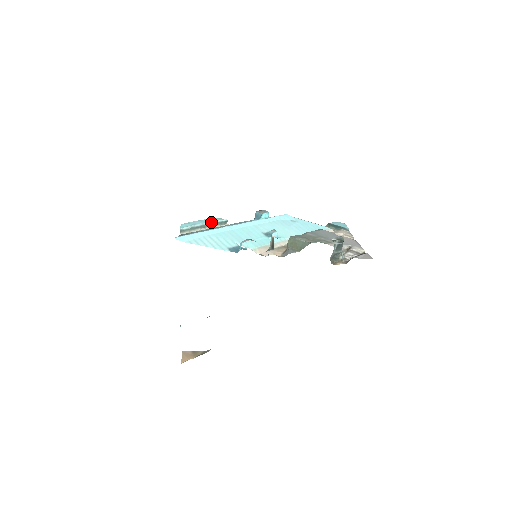
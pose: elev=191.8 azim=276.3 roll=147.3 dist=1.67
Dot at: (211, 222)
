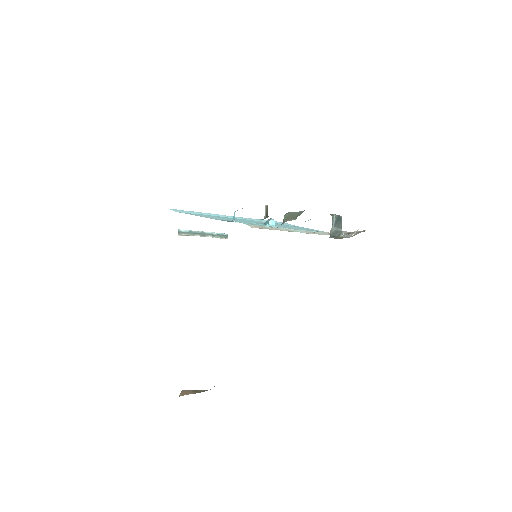
Dot at: (211, 232)
